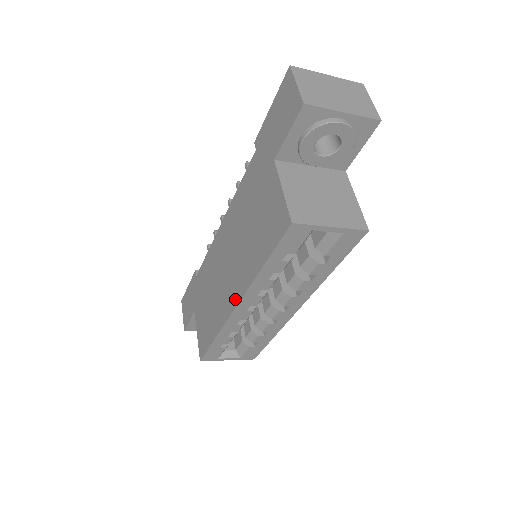
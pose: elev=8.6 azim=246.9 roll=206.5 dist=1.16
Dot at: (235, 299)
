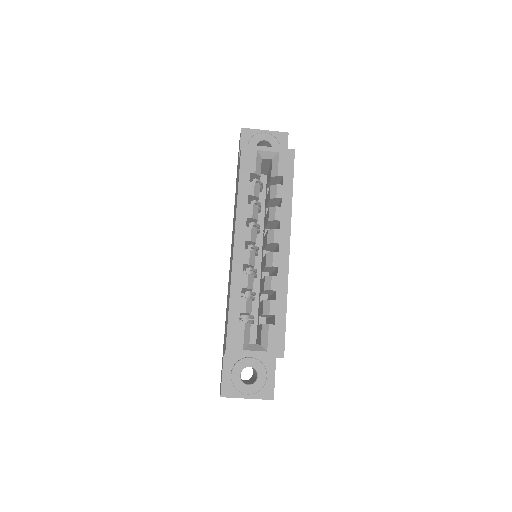
Dot at: (233, 242)
